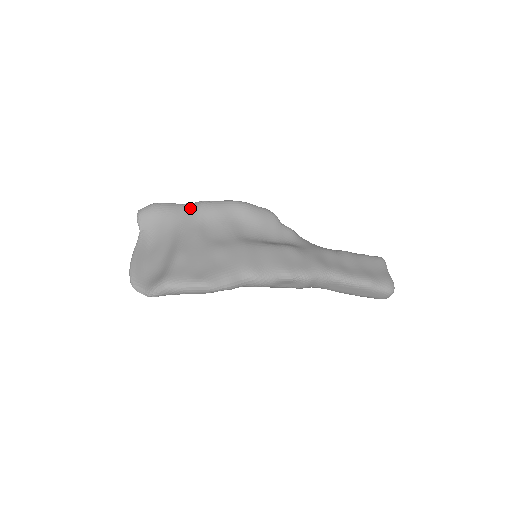
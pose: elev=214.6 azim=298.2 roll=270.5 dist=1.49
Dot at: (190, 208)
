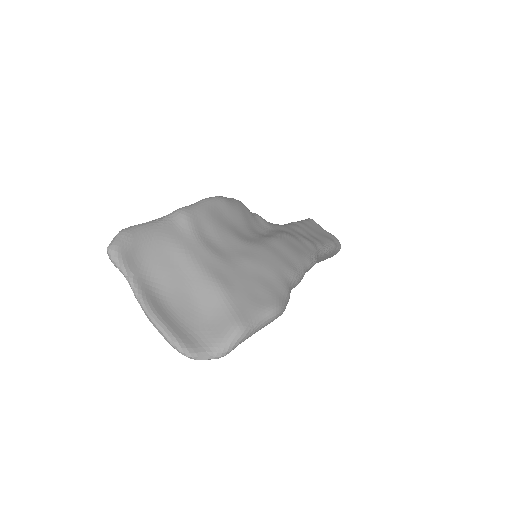
Dot at: (175, 222)
